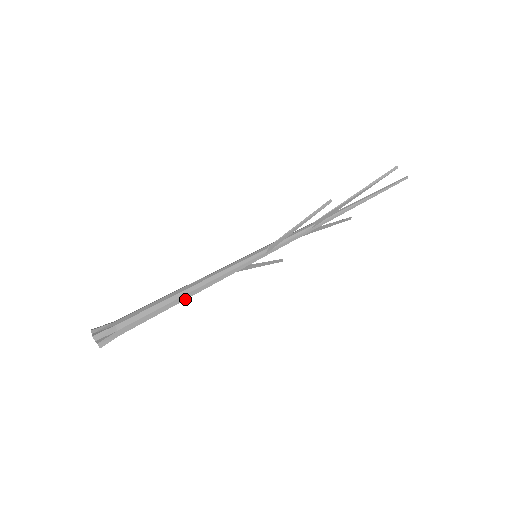
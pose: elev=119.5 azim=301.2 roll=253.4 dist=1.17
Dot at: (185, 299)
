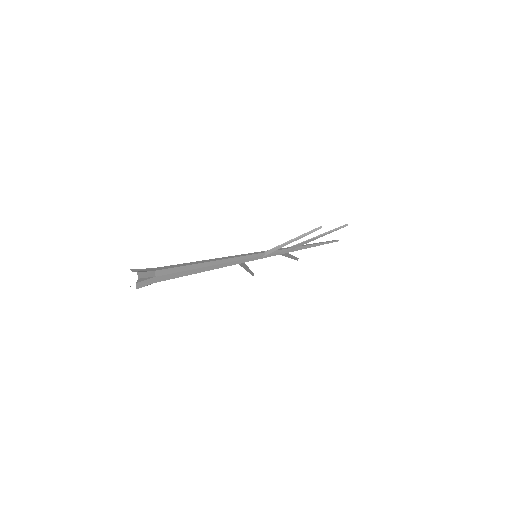
Dot at: (208, 270)
